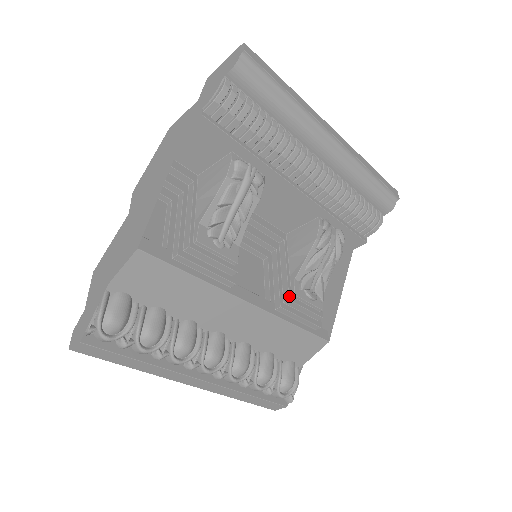
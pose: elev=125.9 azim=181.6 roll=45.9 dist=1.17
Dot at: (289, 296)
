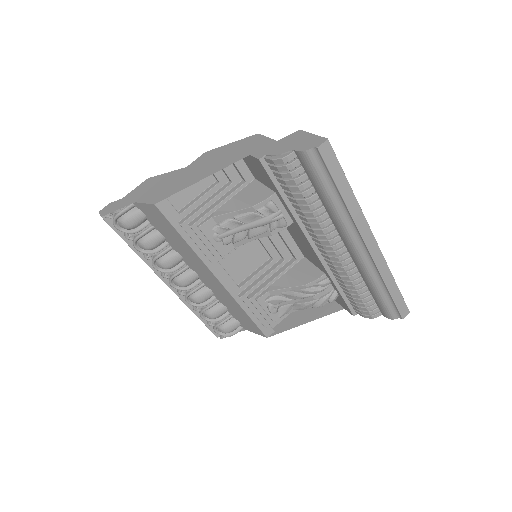
Dot at: (252, 297)
